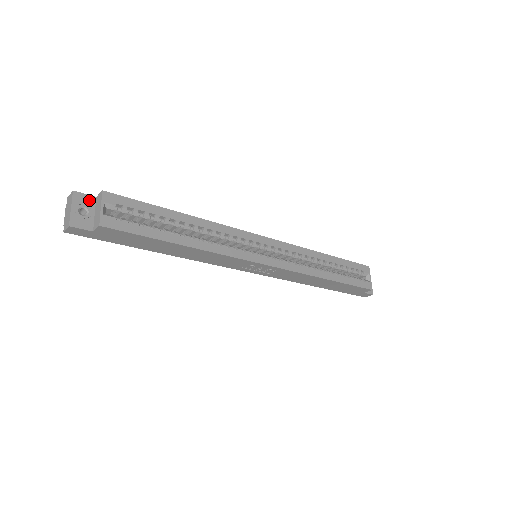
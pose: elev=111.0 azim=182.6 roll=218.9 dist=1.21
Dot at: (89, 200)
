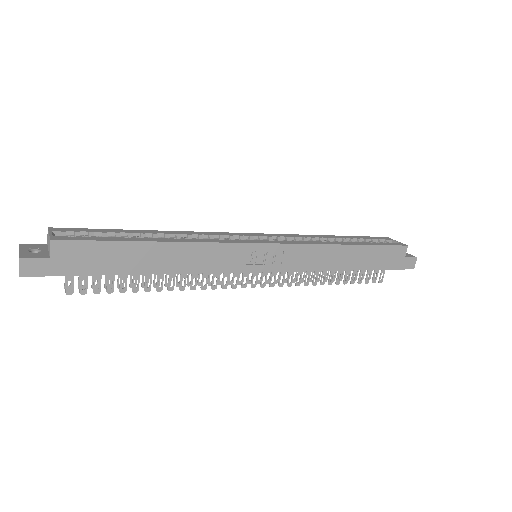
Dot at: (39, 246)
